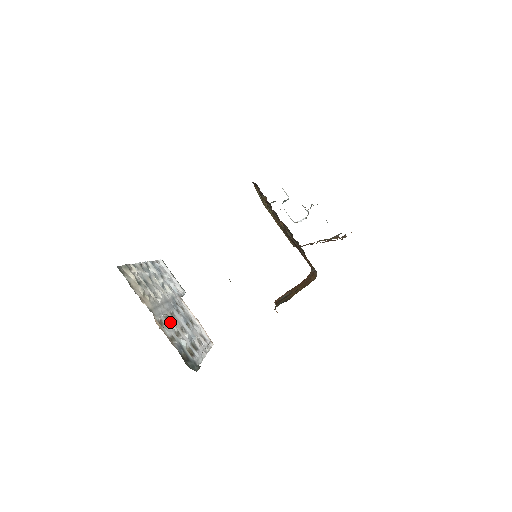
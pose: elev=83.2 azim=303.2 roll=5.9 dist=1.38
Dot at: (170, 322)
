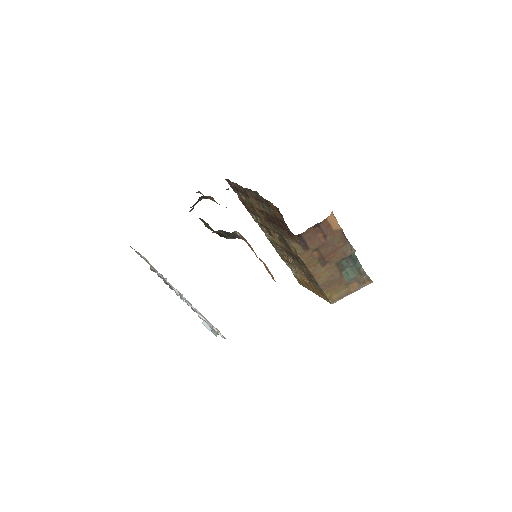
Dot at: occluded
